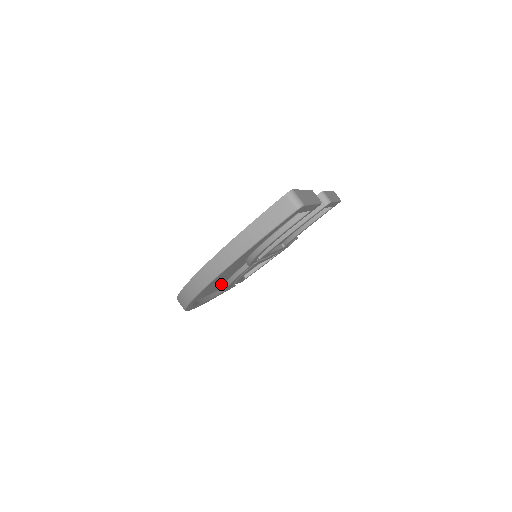
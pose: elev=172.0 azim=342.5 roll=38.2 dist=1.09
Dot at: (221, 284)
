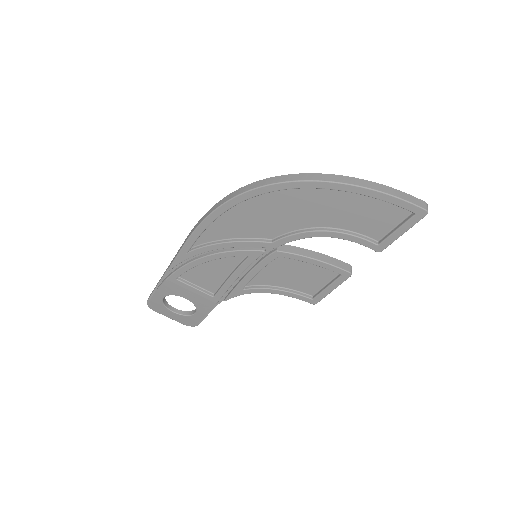
Dot at: (225, 234)
